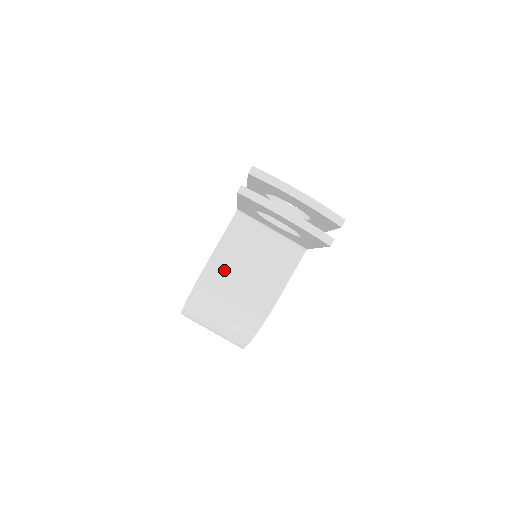
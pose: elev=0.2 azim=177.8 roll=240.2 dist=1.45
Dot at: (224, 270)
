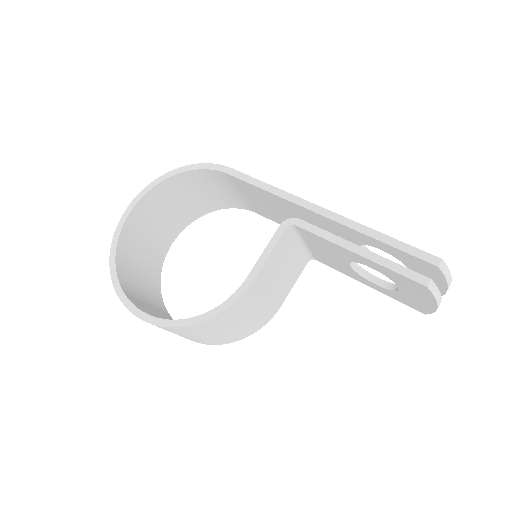
Dot at: (258, 291)
